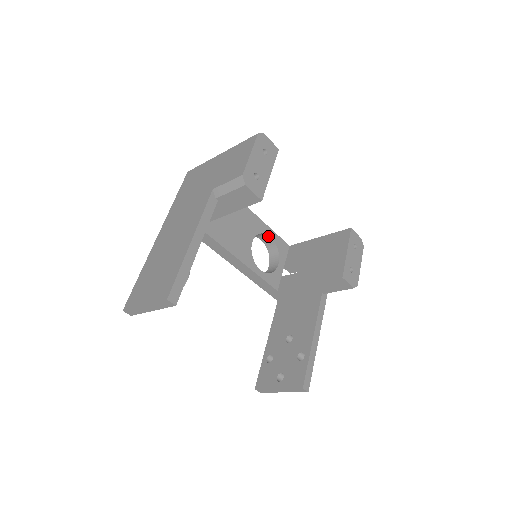
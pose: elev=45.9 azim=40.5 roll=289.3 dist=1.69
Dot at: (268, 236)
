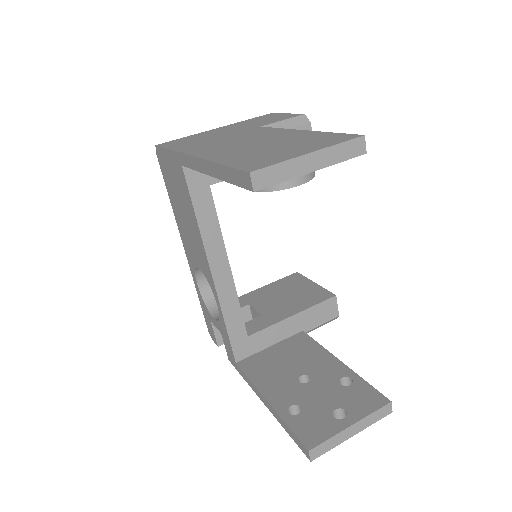
Dot at: occluded
